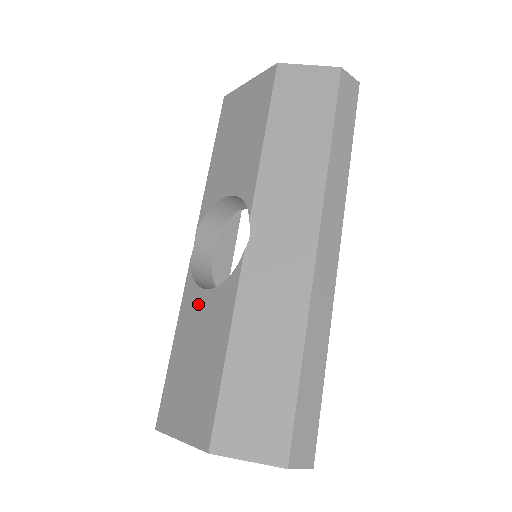
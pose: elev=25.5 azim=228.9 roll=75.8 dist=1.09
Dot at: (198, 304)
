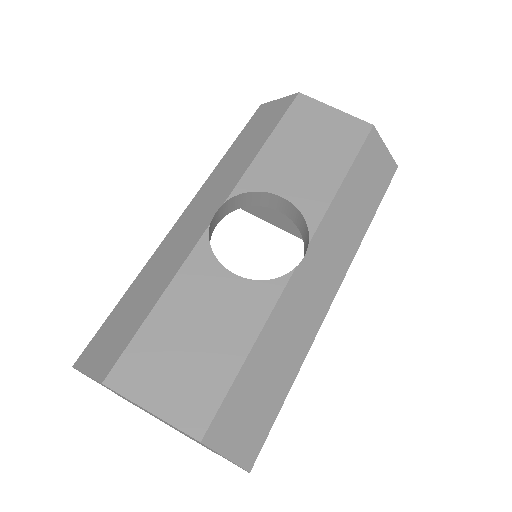
Dot at: (215, 280)
